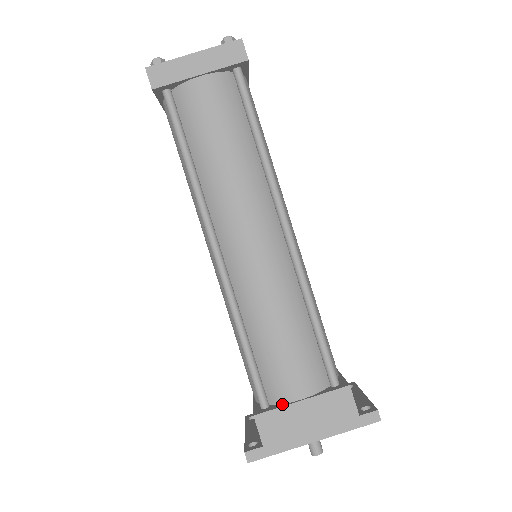
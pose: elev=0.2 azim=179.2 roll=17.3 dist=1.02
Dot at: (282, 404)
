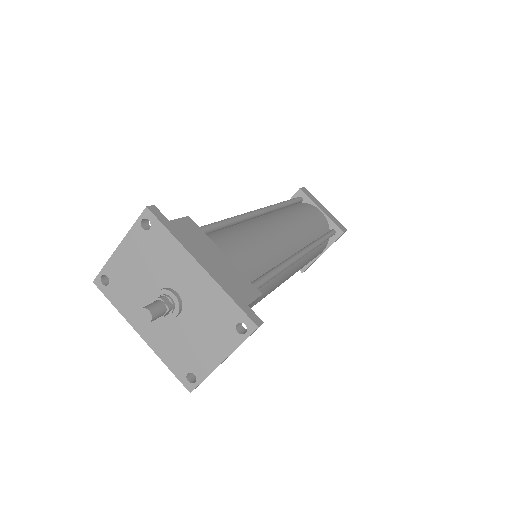
Dot at: occluded
